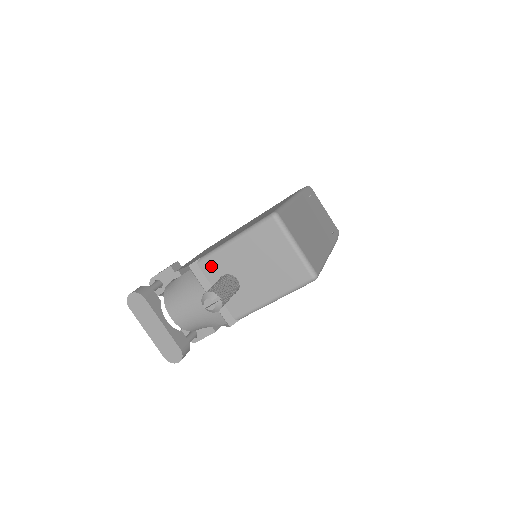
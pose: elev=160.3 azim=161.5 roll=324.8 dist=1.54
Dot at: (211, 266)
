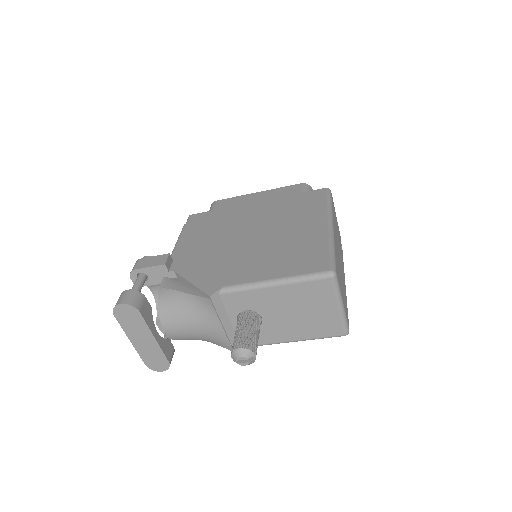
Dot at: (235, 299)
